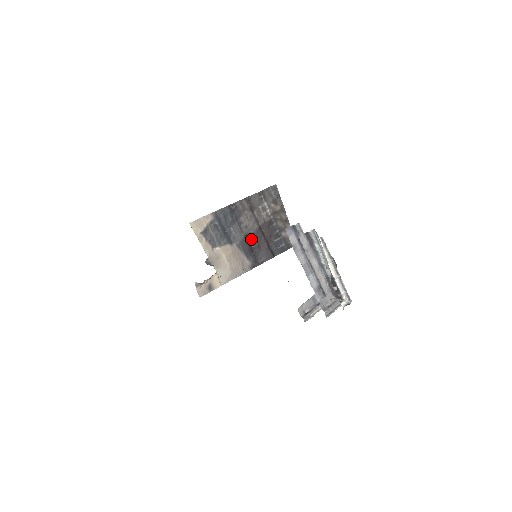
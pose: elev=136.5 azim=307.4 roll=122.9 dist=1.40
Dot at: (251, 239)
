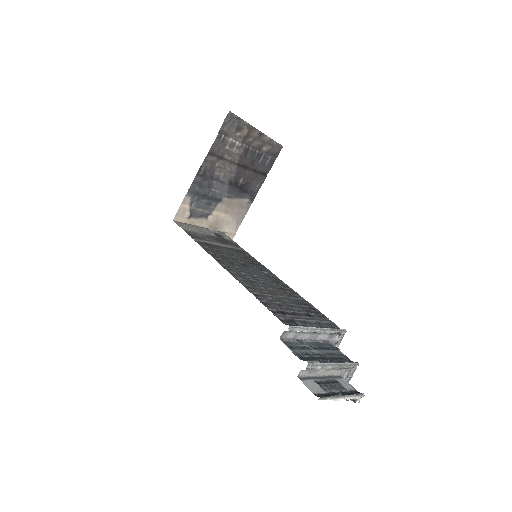
Dot at: (236, 181)
